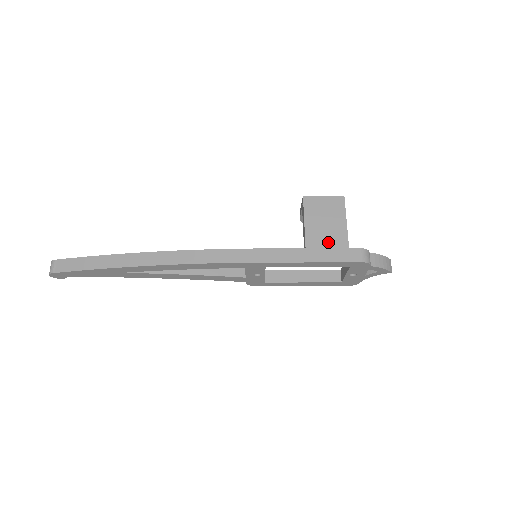
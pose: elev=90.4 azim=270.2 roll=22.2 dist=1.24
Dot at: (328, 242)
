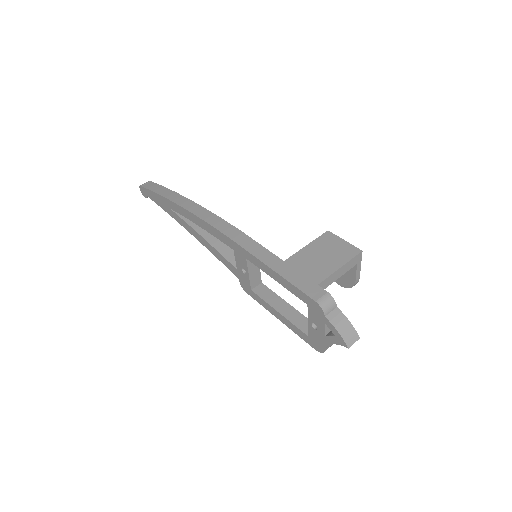
Dot at: (306, 269)
